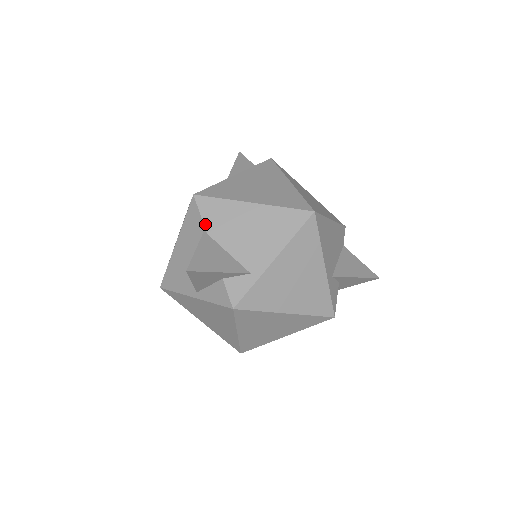
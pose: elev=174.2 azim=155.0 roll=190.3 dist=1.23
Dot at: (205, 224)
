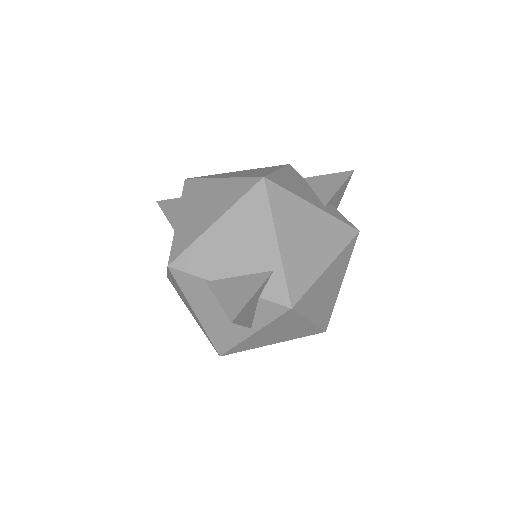
Dot at: (201, 276)
